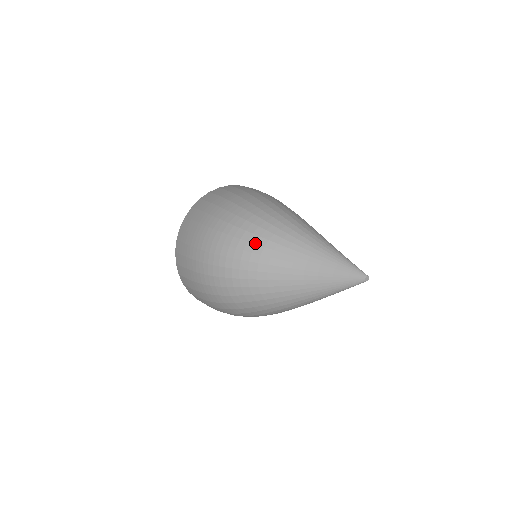
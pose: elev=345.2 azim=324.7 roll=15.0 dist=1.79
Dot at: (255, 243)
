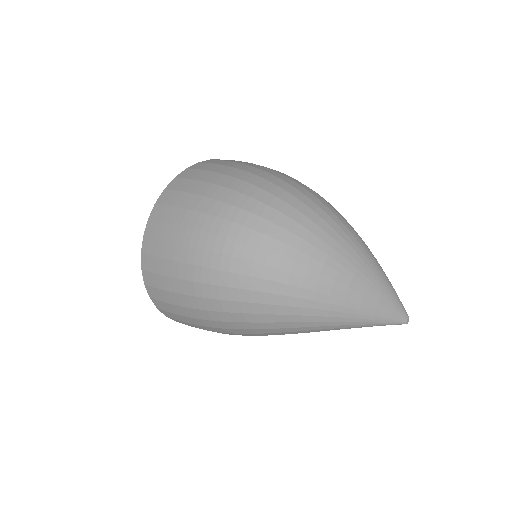
Dot at: (305, 214)
